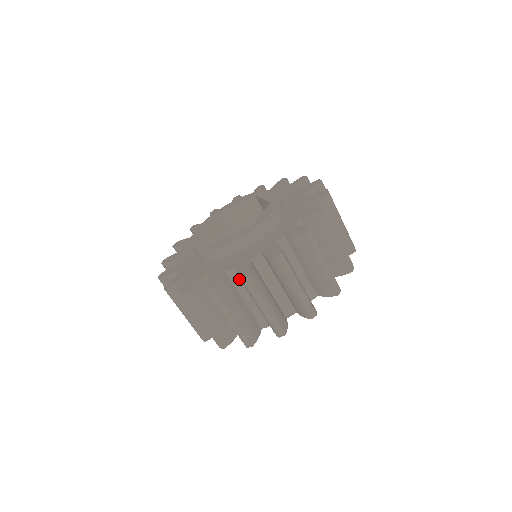
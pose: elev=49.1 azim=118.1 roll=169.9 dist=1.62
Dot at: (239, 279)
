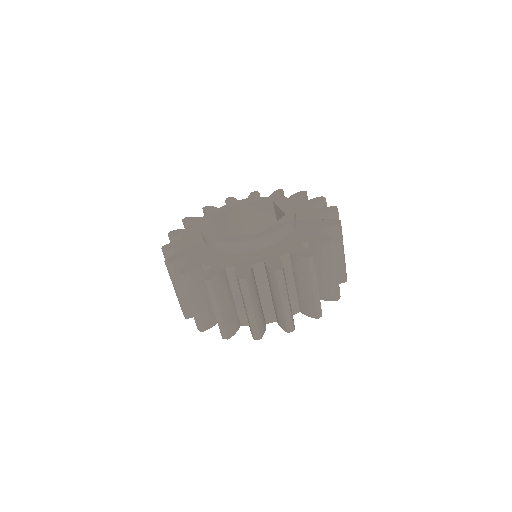
Dot at: (236, 278)
